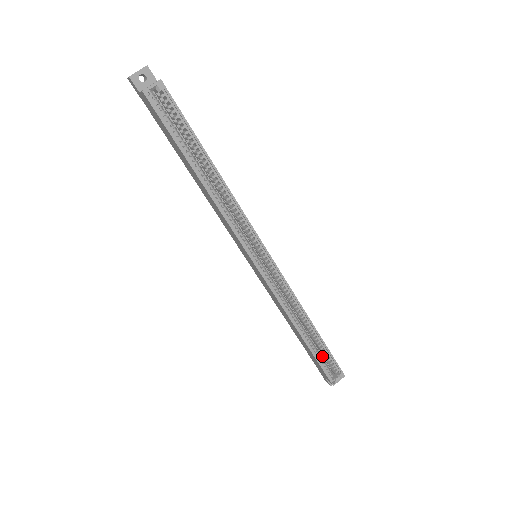
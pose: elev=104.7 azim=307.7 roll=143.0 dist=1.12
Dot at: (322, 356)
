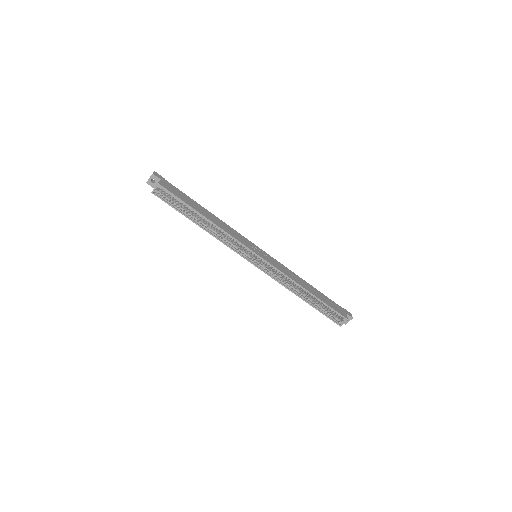
Dot at: occluded
